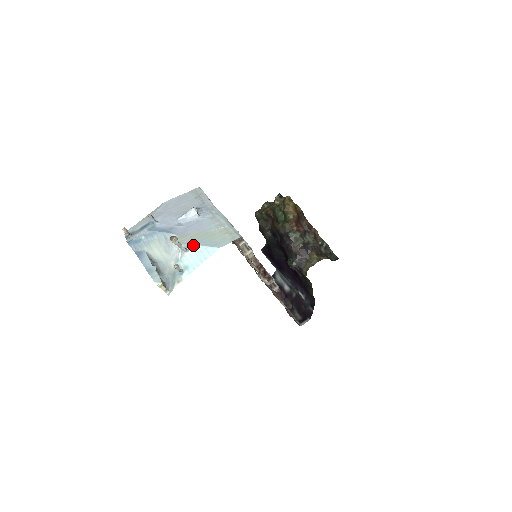
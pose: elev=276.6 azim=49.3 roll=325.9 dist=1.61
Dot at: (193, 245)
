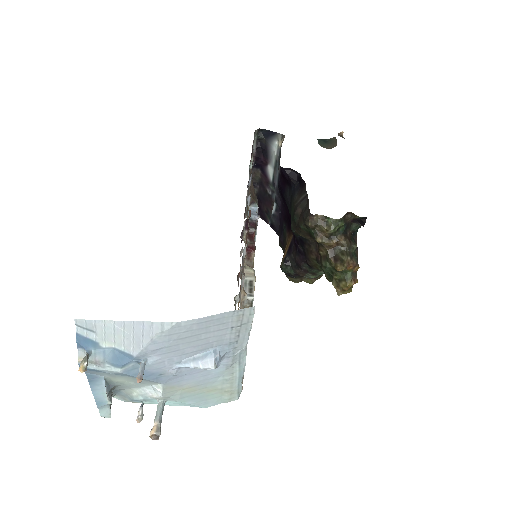
Dot at: (177, 402)
